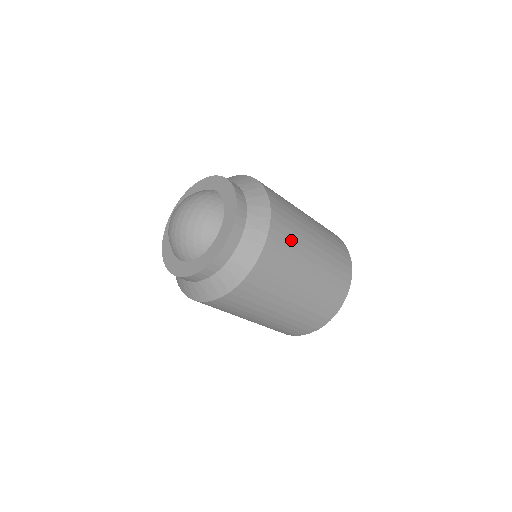
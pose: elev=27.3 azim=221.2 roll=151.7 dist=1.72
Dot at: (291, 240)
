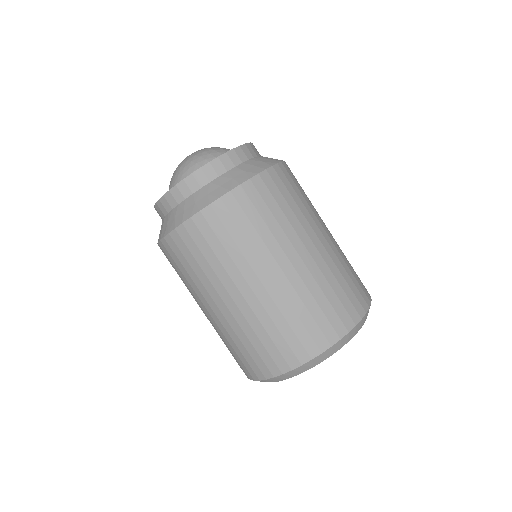
Dot at: occluded
